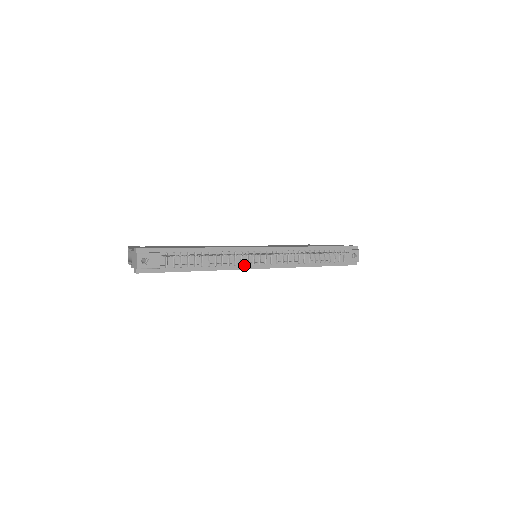
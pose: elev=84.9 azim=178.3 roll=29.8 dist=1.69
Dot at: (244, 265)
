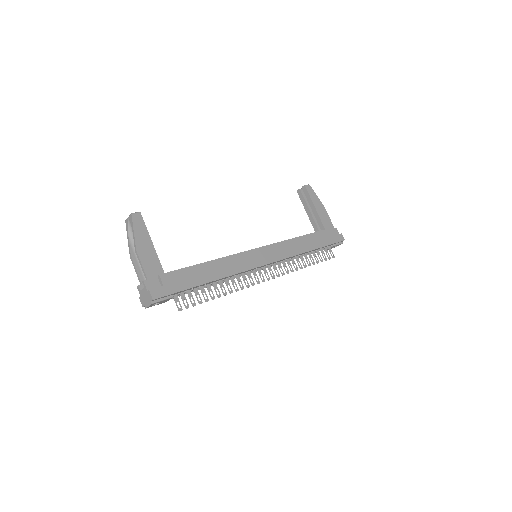
Dot at: occluded
